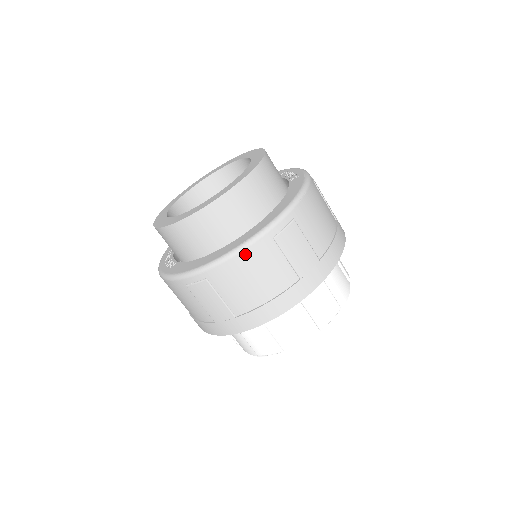
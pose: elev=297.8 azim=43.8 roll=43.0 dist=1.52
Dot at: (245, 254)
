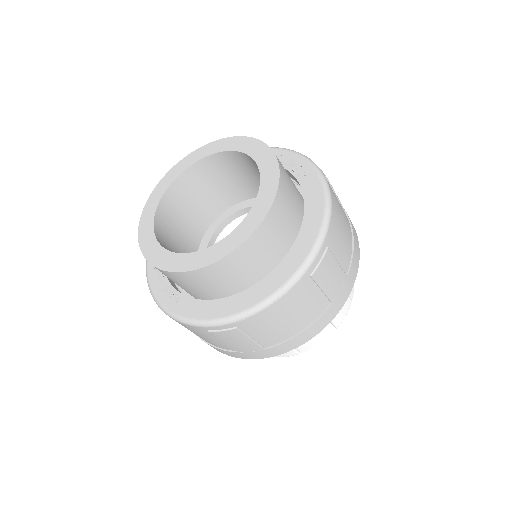
Dot at: (283, 300)
